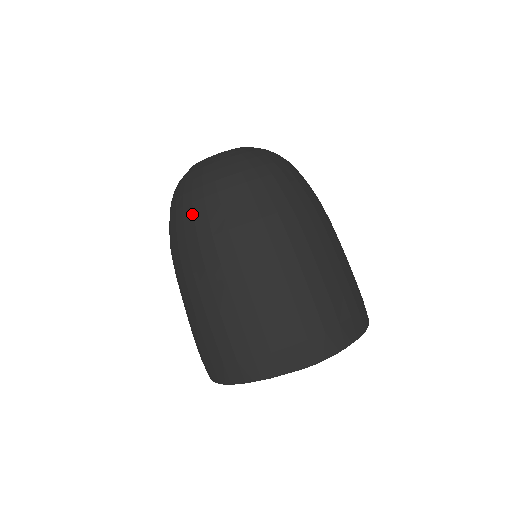
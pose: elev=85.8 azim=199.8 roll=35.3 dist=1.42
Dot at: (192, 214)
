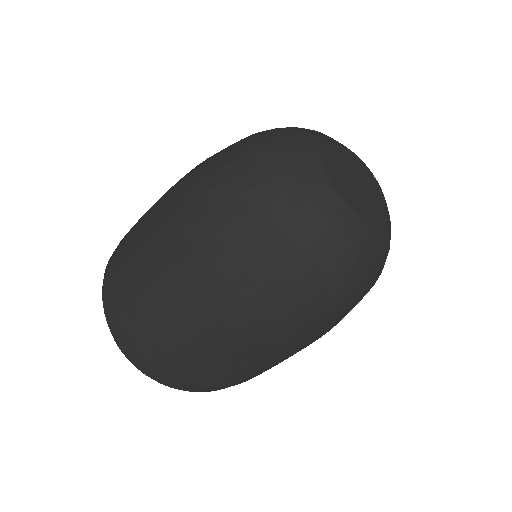
Dot at: (290, 290)
